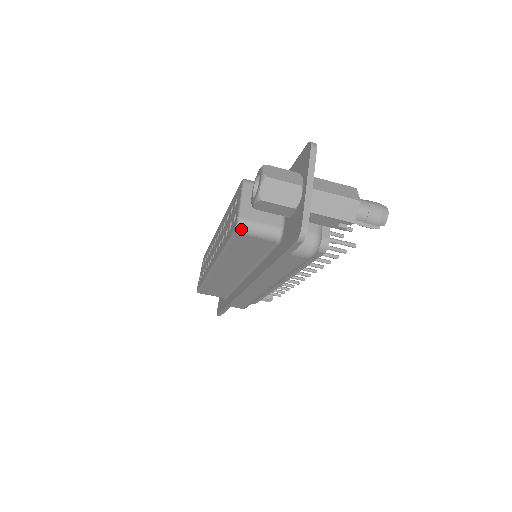
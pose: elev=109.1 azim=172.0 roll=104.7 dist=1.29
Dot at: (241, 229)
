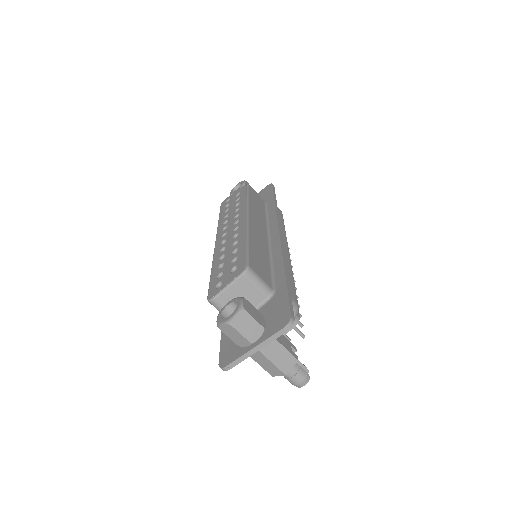
Dot at: (211, 303)
